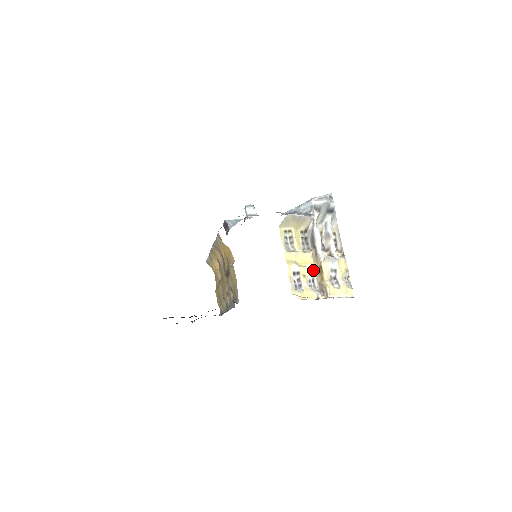
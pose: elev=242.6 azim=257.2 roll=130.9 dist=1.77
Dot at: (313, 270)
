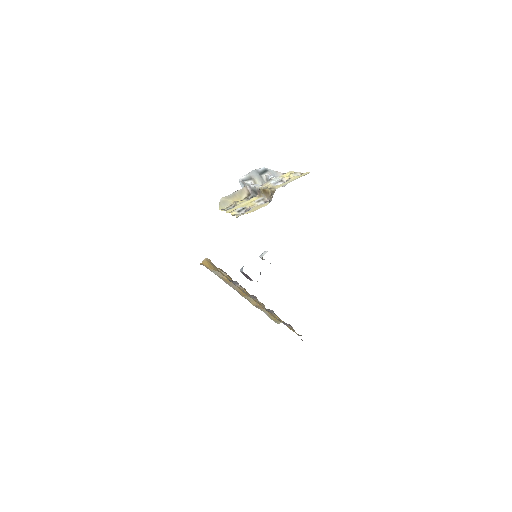
Dot at: (262, 199)
